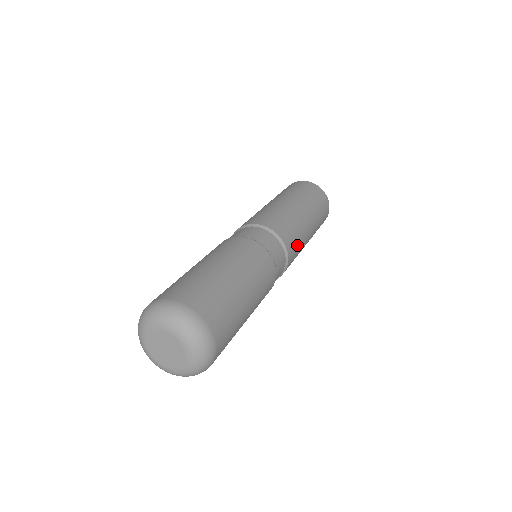
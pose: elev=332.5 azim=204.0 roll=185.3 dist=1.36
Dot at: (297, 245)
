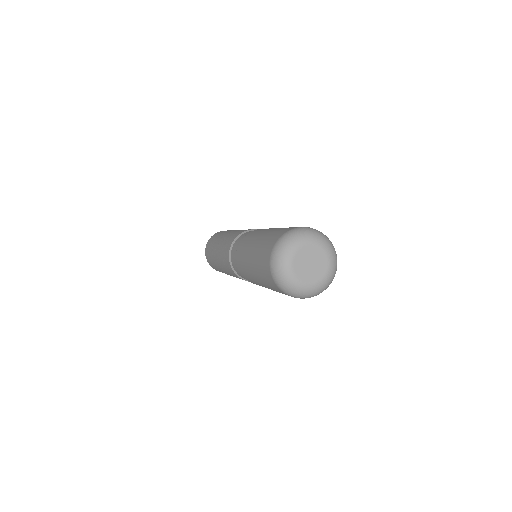
Dot at: occluded
